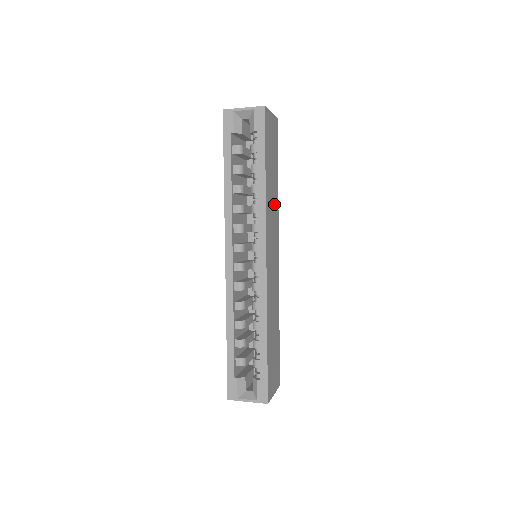
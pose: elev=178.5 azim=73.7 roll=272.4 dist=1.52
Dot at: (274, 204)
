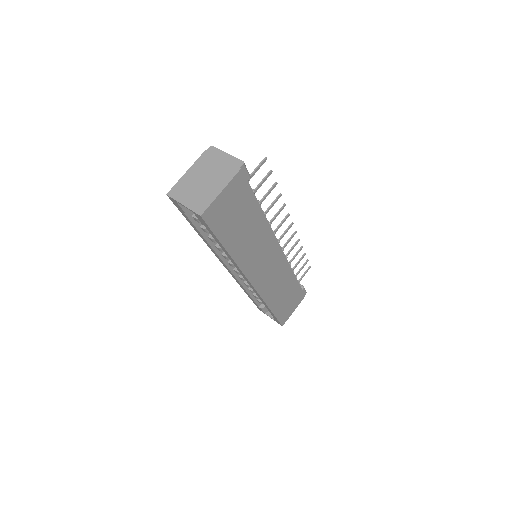
Dot at: (258, 237)
